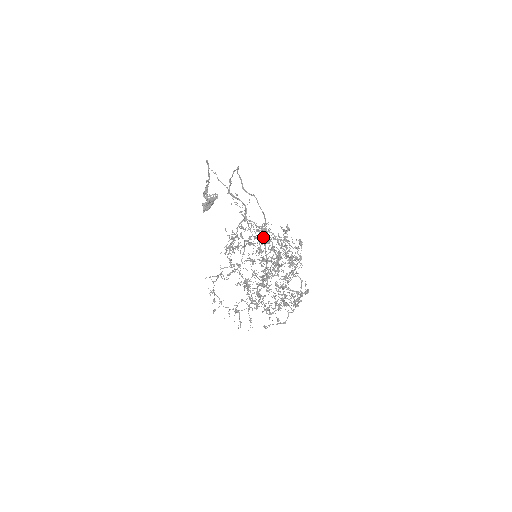
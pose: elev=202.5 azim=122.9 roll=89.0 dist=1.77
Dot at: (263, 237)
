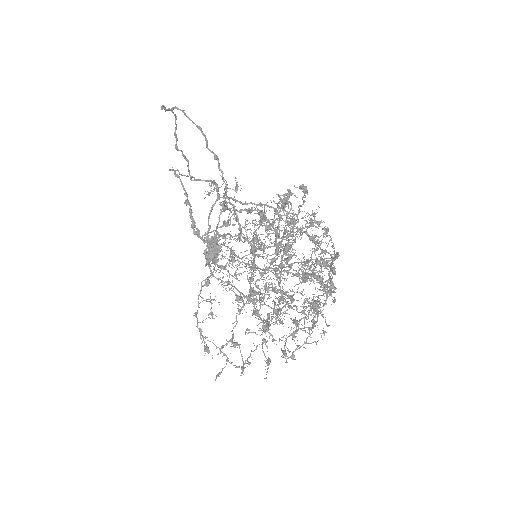
Dot at: (250, 213)
